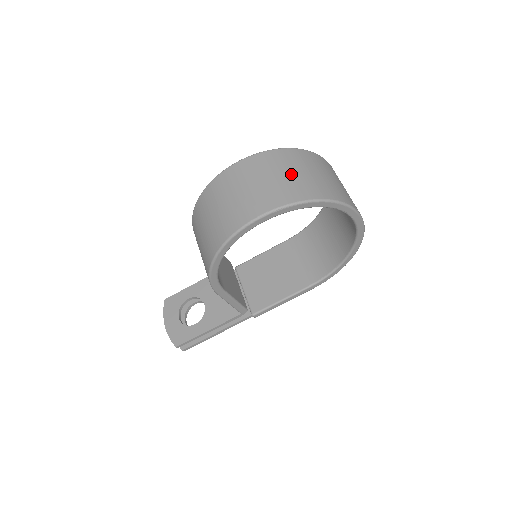
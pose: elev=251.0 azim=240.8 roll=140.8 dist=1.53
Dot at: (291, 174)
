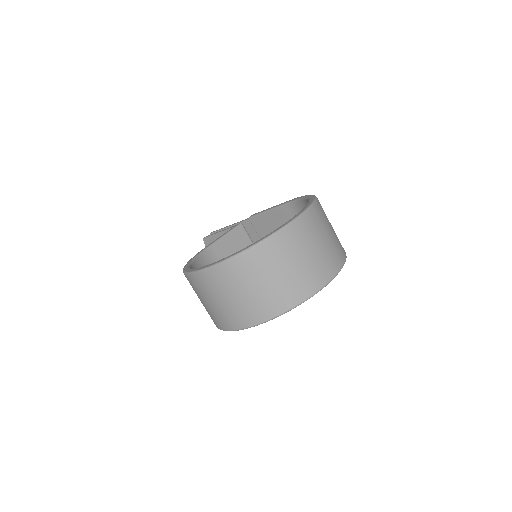
Dot at: (247, 293)
